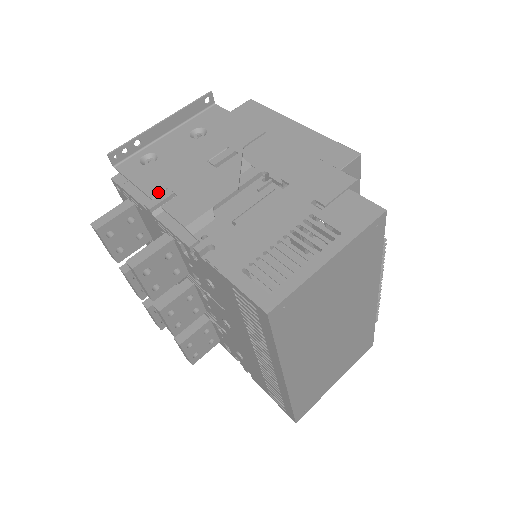
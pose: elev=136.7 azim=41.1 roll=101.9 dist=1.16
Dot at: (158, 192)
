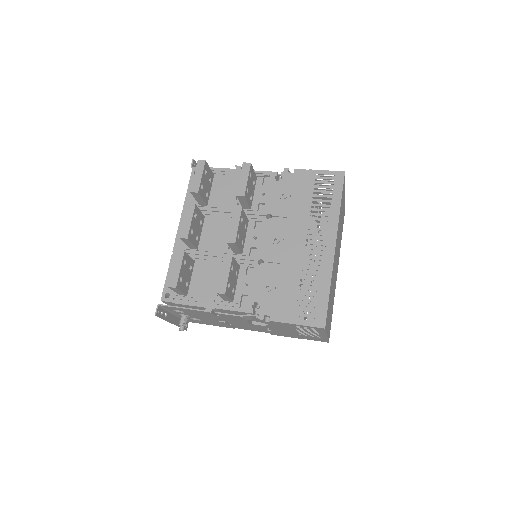
Dot at: occluded
